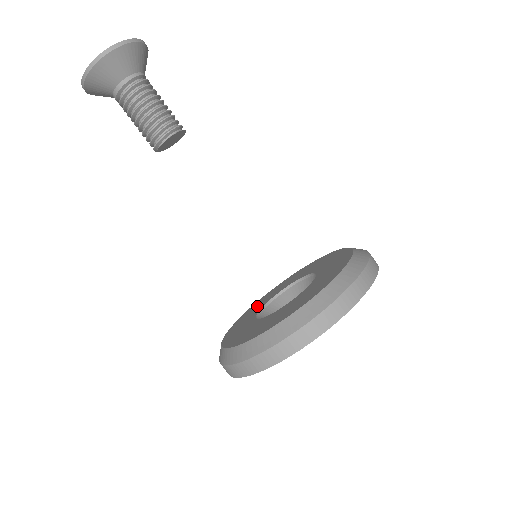
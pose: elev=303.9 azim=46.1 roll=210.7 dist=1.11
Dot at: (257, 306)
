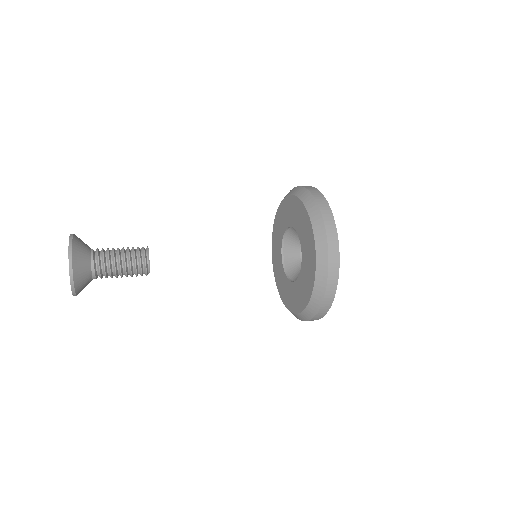
Dot at: (276, 247)
